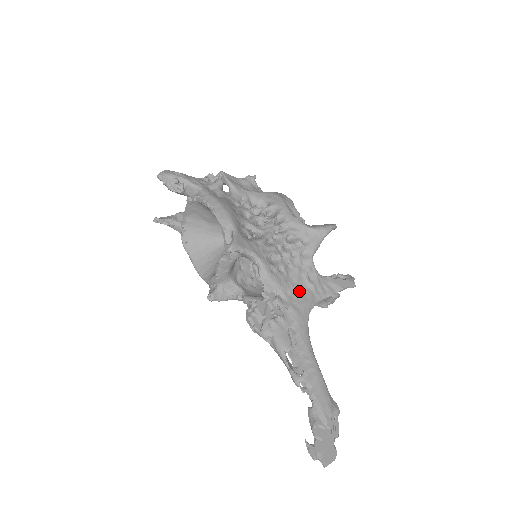
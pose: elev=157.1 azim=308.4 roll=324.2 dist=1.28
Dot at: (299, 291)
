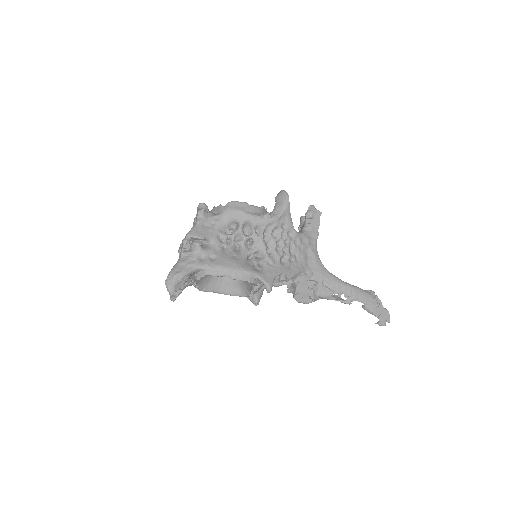
Dot at: (306, 257)
